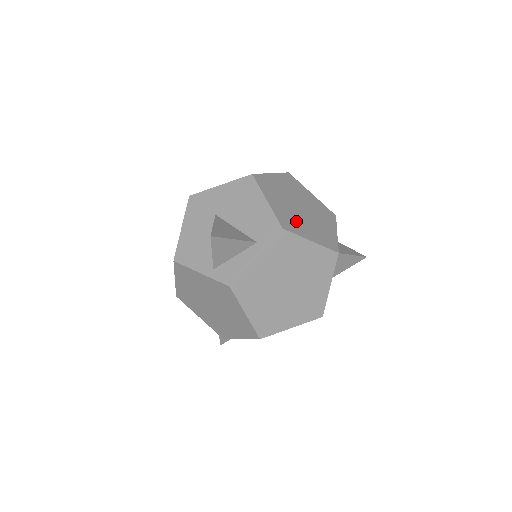
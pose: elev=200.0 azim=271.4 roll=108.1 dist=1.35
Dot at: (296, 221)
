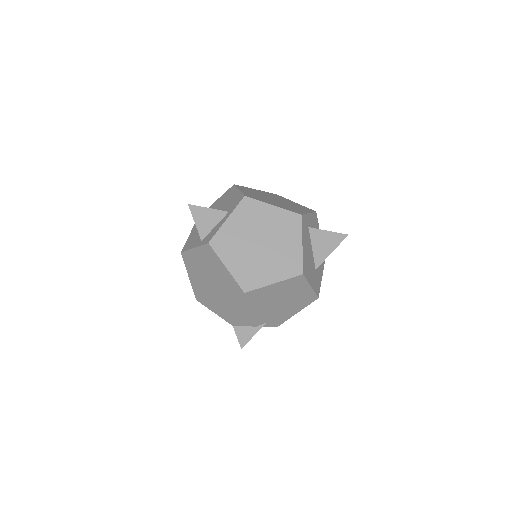
Dot at: (263, 199)
